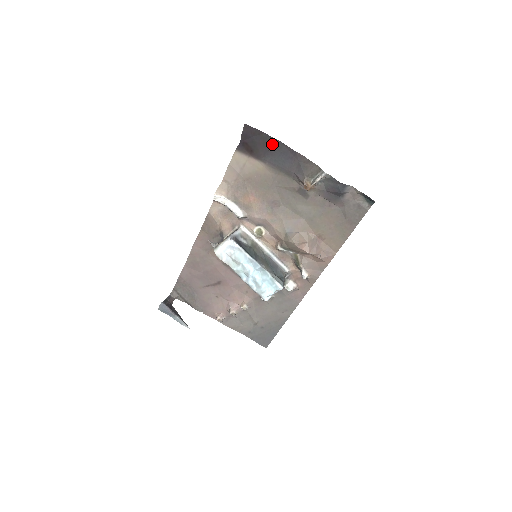
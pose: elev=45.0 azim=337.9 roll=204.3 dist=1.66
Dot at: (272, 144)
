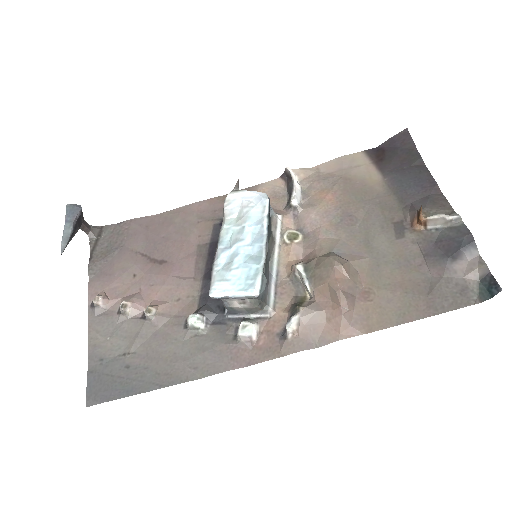
Dot at: (414, 164)
